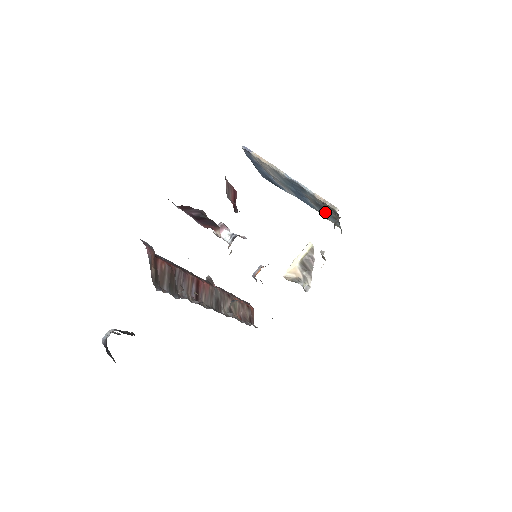
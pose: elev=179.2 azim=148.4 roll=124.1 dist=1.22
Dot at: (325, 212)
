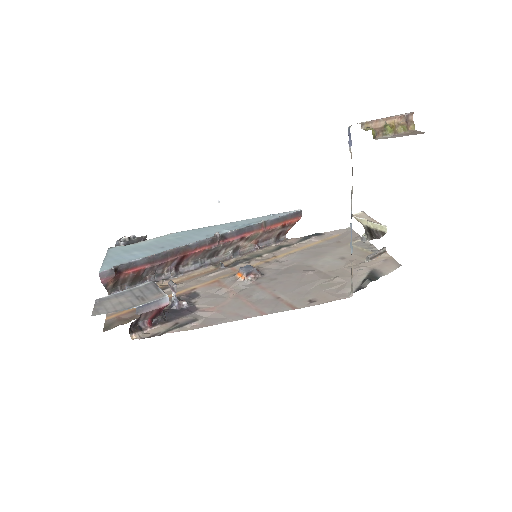
Dot at: occluded
